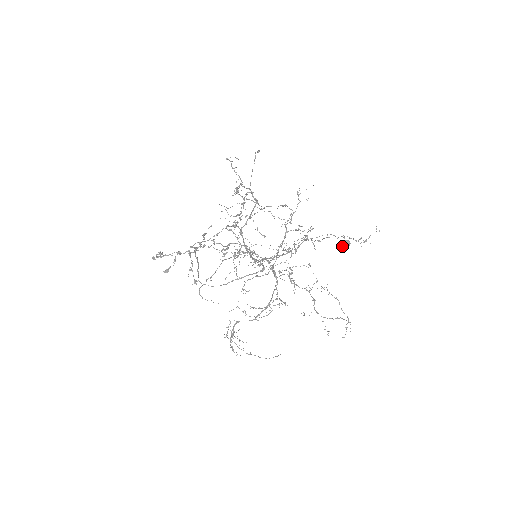
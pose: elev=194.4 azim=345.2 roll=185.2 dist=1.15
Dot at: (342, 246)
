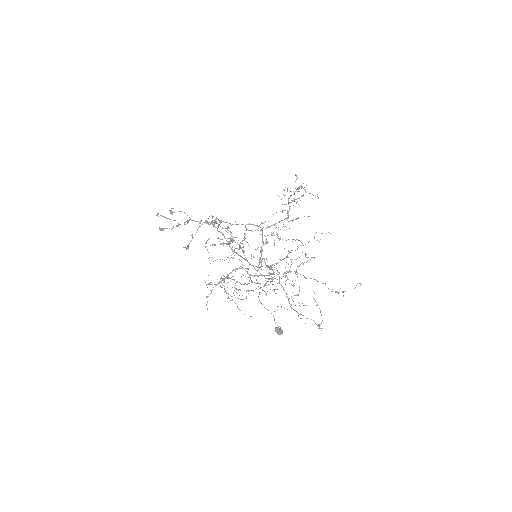
Dot at: (277, 329)
